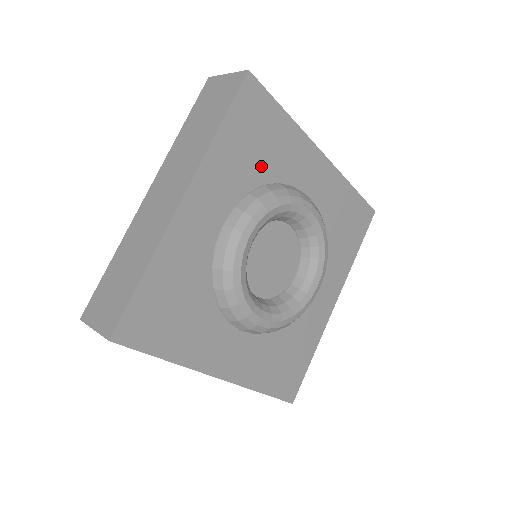
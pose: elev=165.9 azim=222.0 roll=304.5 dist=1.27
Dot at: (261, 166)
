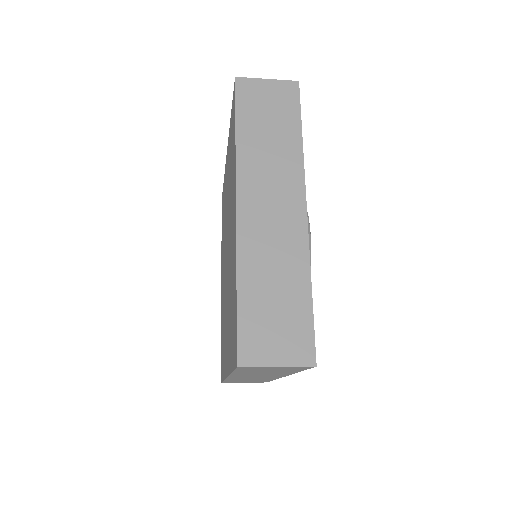
Dot at: occluded
